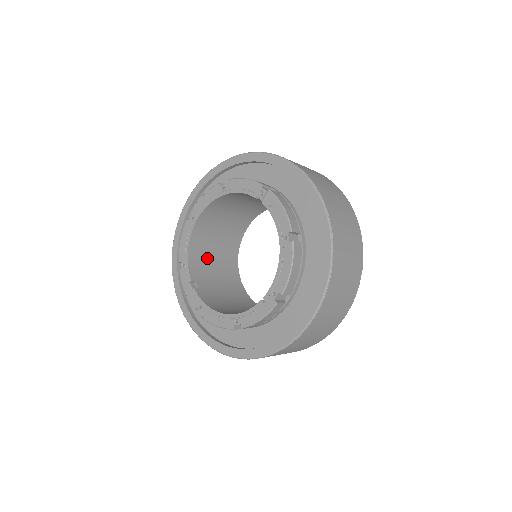
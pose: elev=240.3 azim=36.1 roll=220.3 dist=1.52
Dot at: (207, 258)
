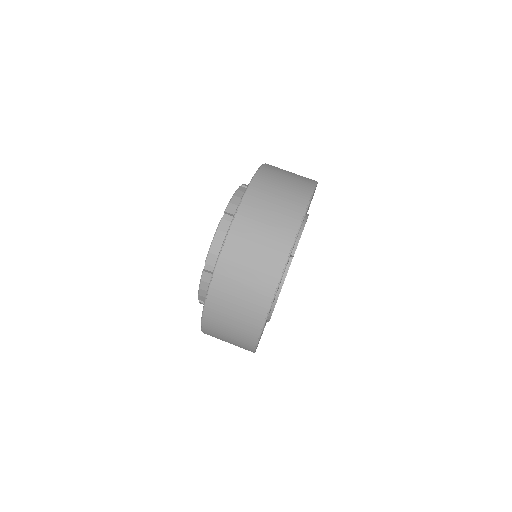
Dot at: occluded
